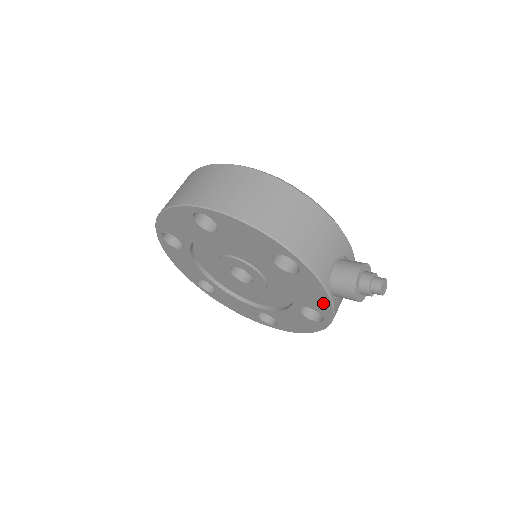
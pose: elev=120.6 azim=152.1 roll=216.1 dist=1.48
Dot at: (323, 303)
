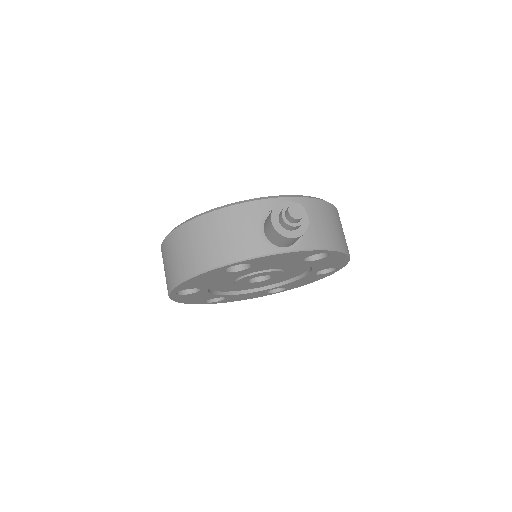
Dot at: (296, 254)
